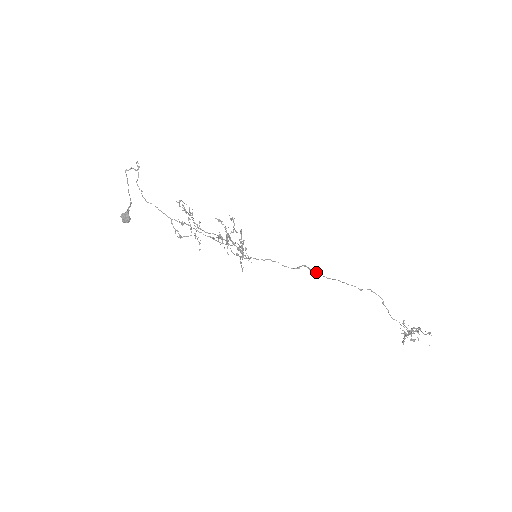
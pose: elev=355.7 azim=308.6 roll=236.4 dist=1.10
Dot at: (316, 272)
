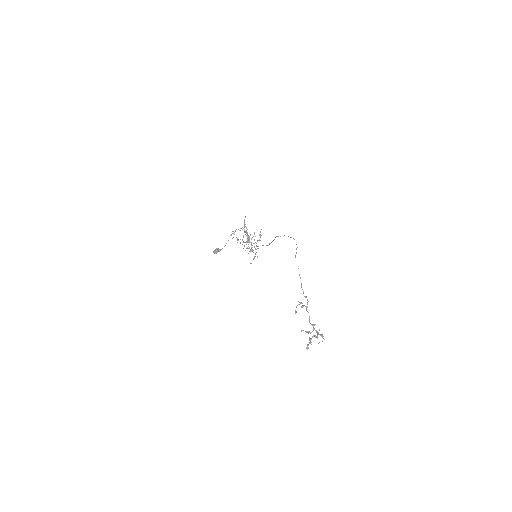
Dot at: occluded
